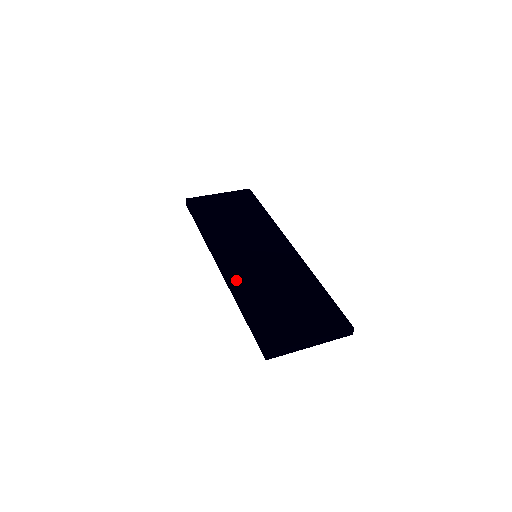
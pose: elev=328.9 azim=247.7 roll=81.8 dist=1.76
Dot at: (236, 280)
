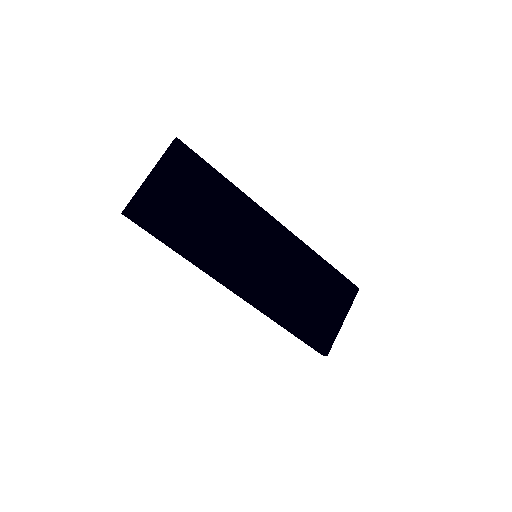
Dot at: (267, 305)
